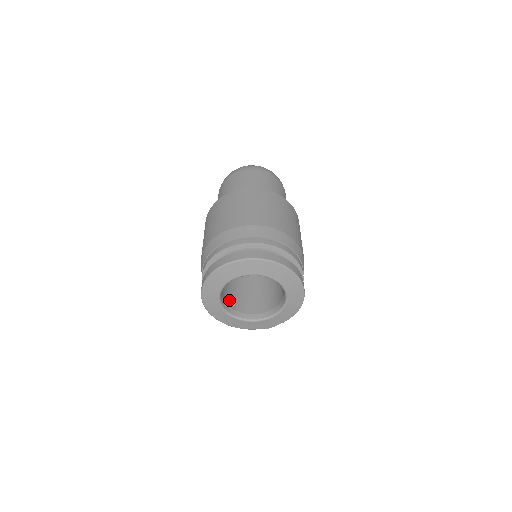
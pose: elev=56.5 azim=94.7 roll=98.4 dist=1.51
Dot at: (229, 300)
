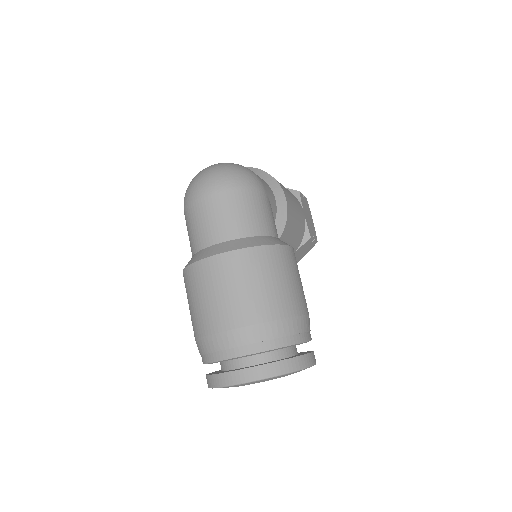
Dot at: occluded
